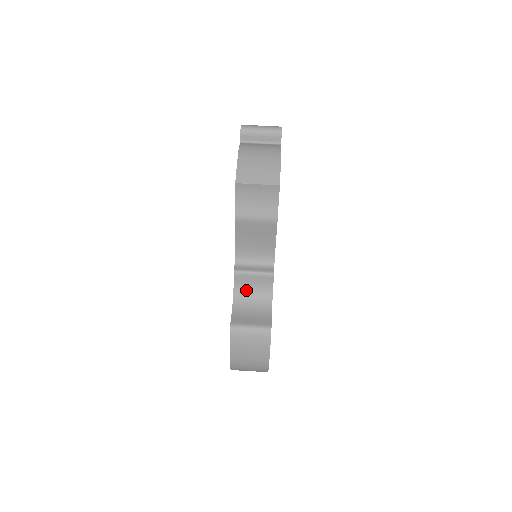
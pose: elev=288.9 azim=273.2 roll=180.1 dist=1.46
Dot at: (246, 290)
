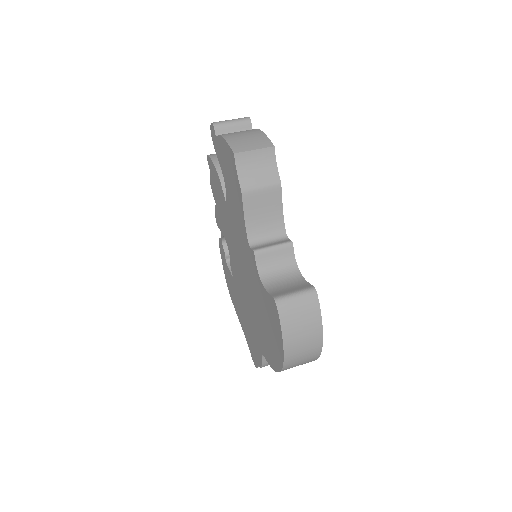
Dot at: (270, 269)
